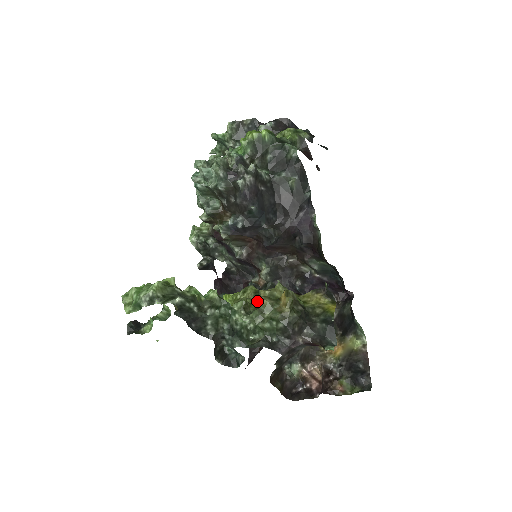
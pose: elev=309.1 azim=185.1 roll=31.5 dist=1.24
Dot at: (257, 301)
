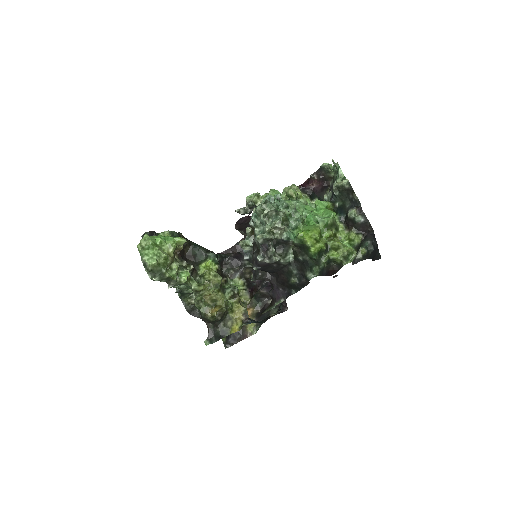
Dot at: (209, 292)
